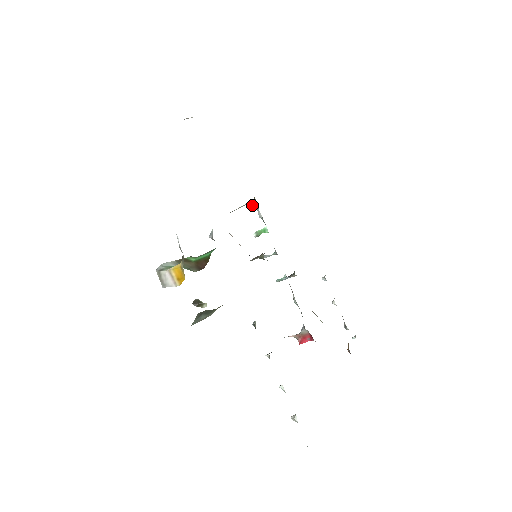
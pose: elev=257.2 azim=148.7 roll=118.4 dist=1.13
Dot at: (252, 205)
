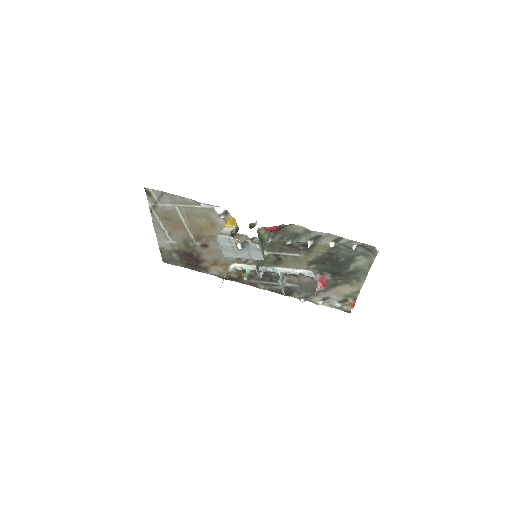
Dot at: (230, 270)
